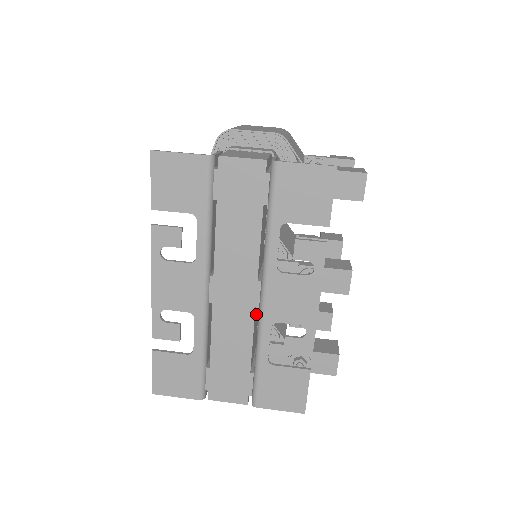
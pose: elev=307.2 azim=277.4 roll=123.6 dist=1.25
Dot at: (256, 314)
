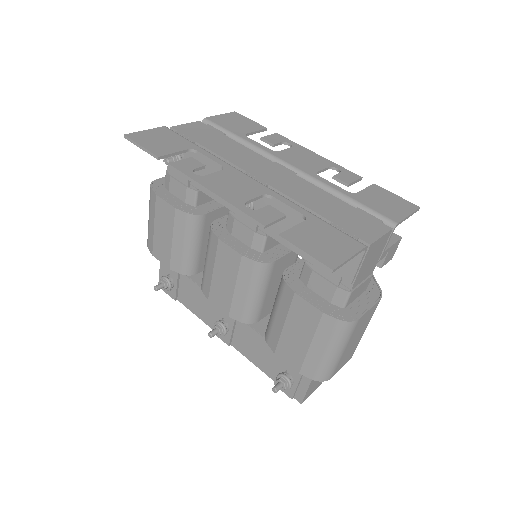
Dot at: occluded
